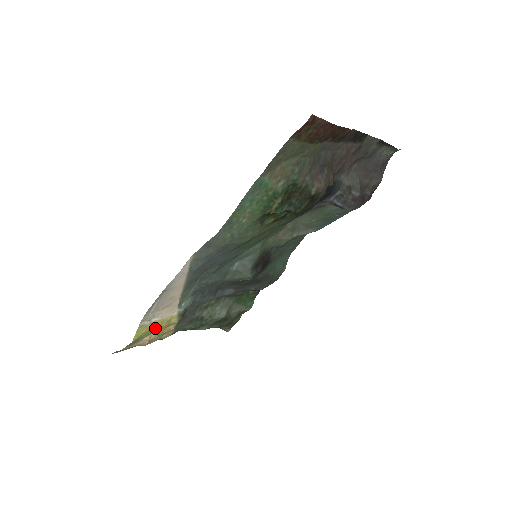
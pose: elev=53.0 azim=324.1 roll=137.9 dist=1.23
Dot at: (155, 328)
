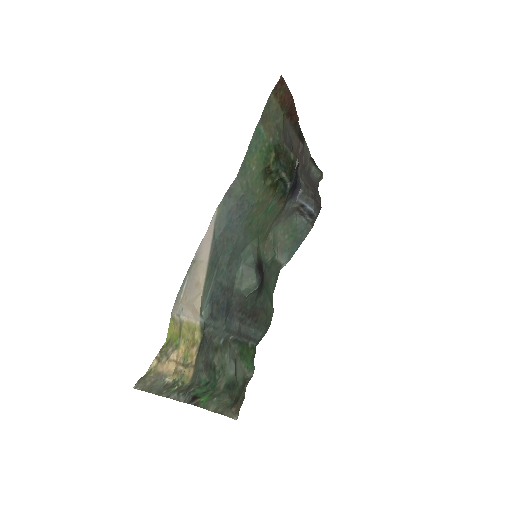
Dot at: (182, 337)
